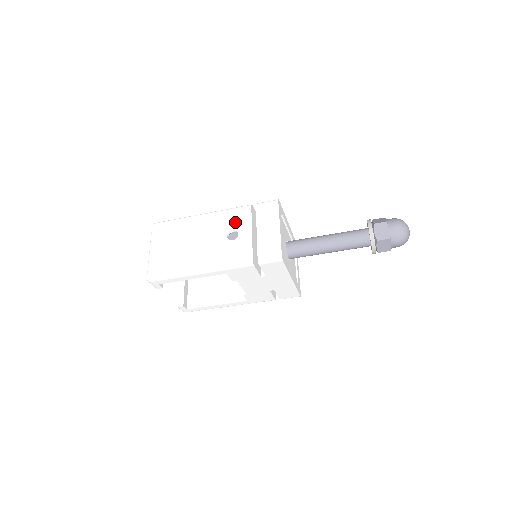
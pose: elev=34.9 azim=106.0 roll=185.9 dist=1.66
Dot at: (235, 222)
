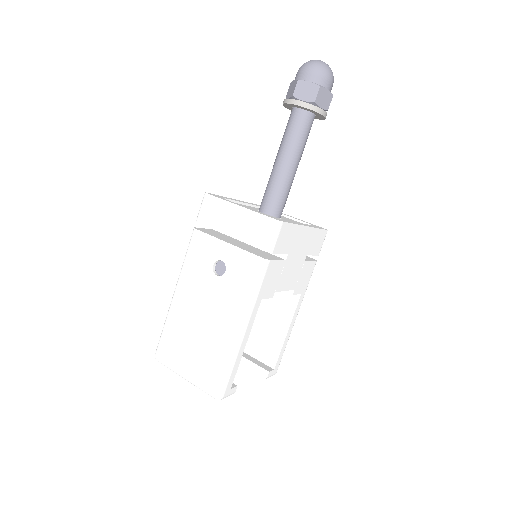
Dot at: (204, 258)
